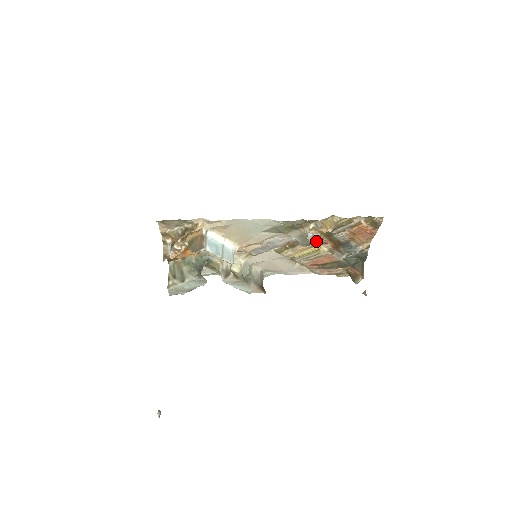
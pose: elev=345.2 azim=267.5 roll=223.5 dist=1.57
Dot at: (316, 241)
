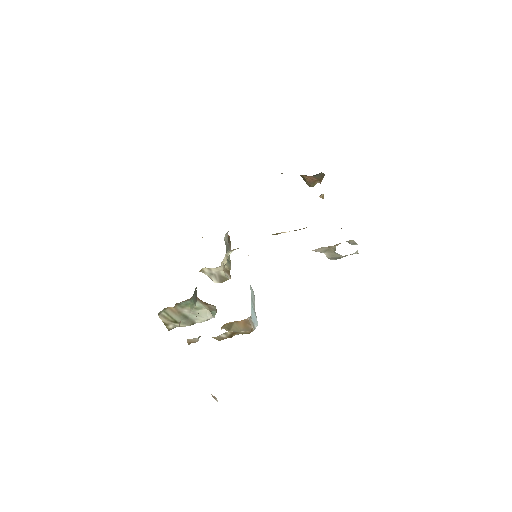
Dot at: occluded
